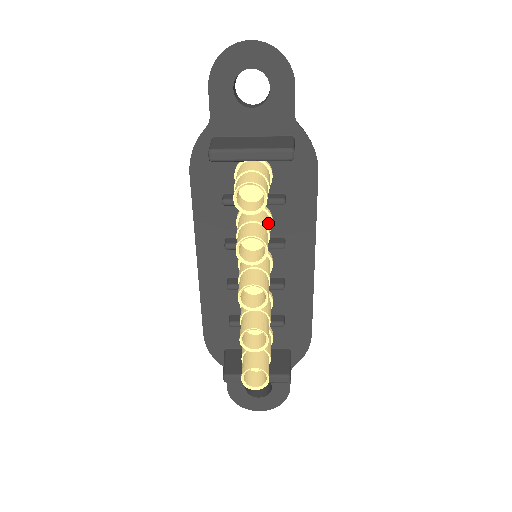
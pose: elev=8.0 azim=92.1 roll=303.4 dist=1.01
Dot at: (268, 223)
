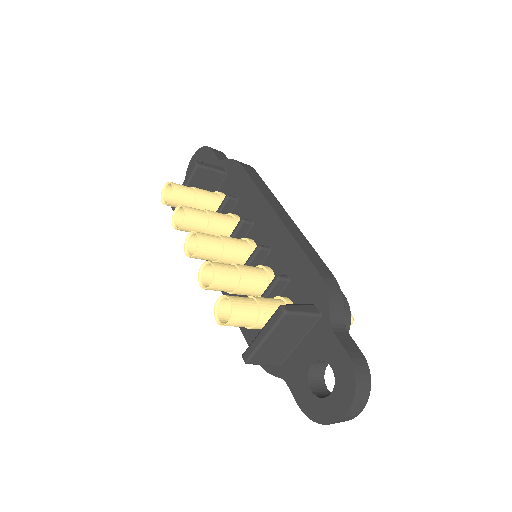
Dot at: (218, 213)
